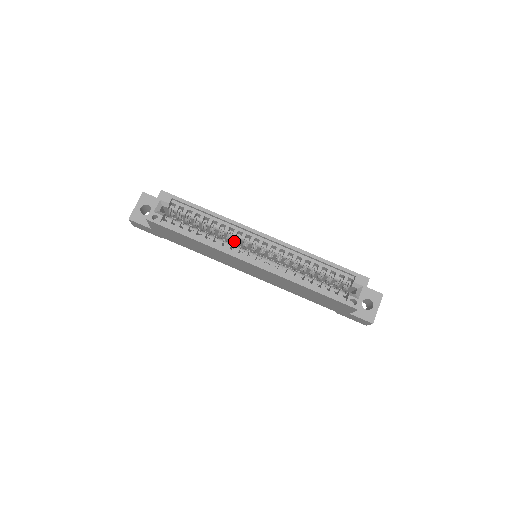
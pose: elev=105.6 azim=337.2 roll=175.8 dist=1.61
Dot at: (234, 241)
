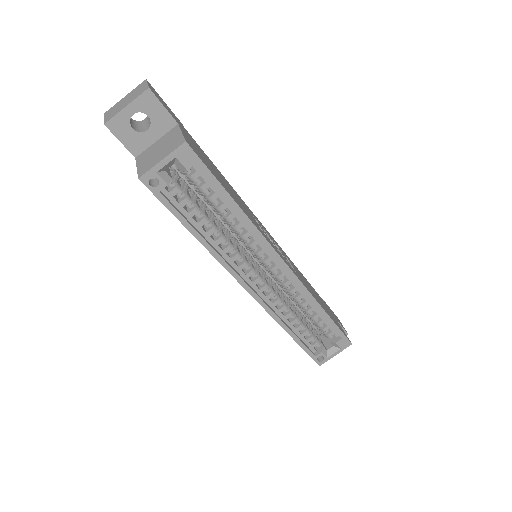
Dot at: occluded
